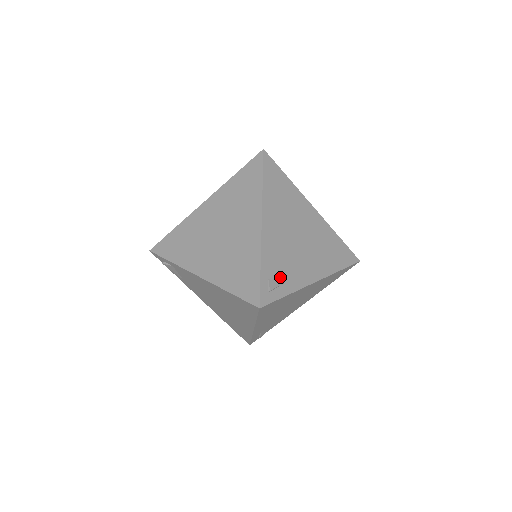
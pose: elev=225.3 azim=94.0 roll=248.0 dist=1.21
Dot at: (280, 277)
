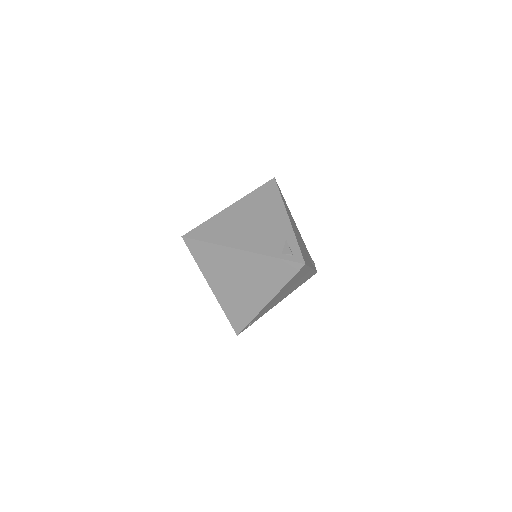
Dot at: (259, 316)
